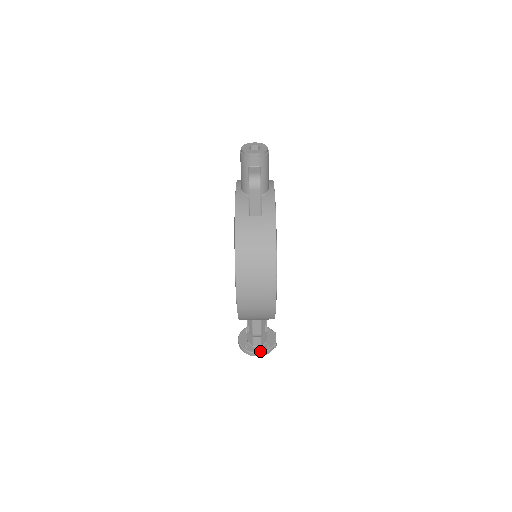
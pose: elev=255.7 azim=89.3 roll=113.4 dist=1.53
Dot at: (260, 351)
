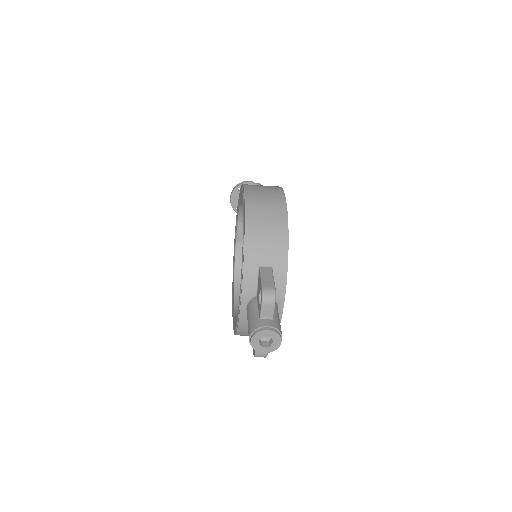
Dot at: occluded
